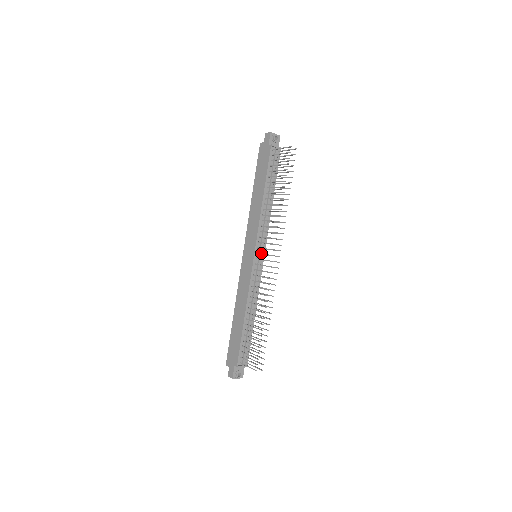
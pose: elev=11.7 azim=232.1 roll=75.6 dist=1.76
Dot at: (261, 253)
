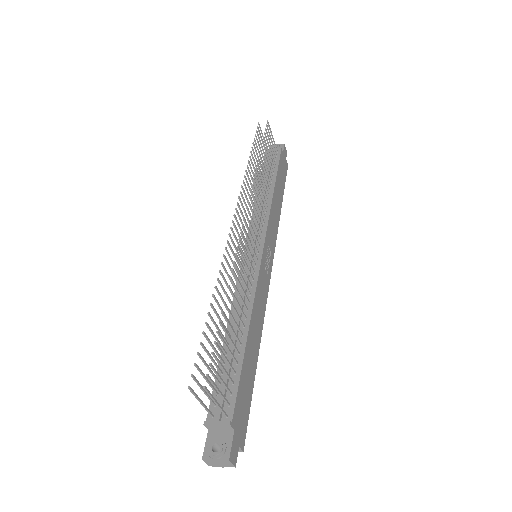
Dot at: (257, 246)
